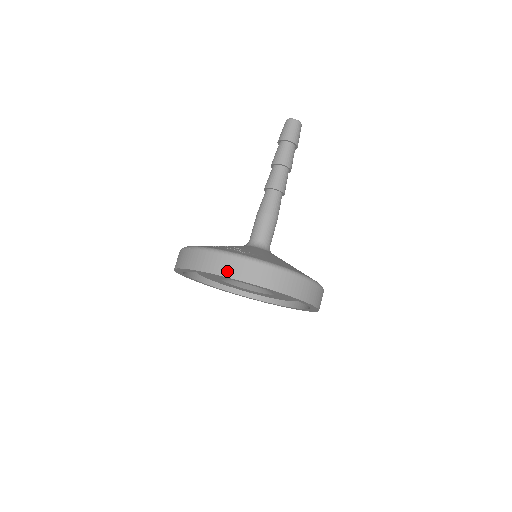
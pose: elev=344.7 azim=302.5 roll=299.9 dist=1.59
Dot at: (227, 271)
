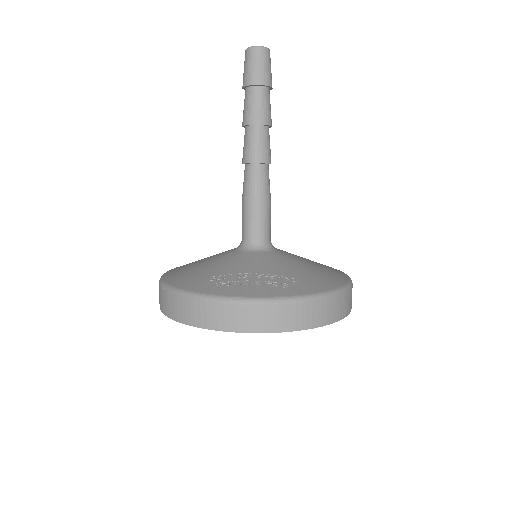
Dot at: (283, 325)
